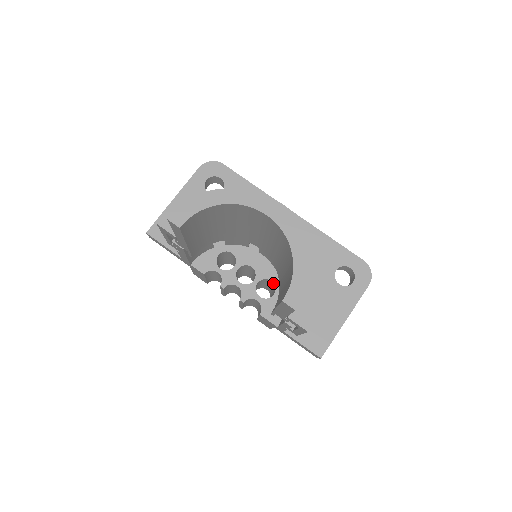
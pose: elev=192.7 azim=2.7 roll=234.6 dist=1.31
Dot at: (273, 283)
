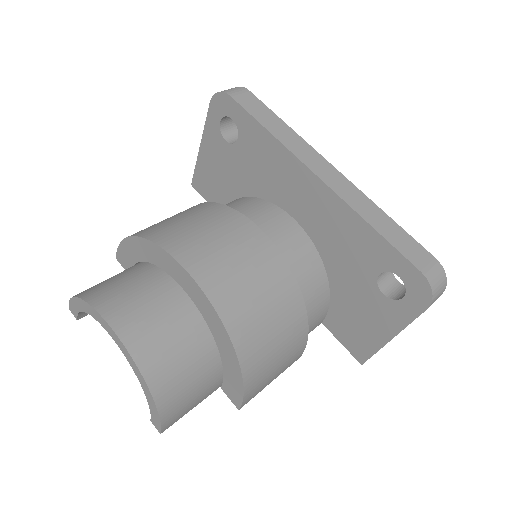
Dot at: occluded
